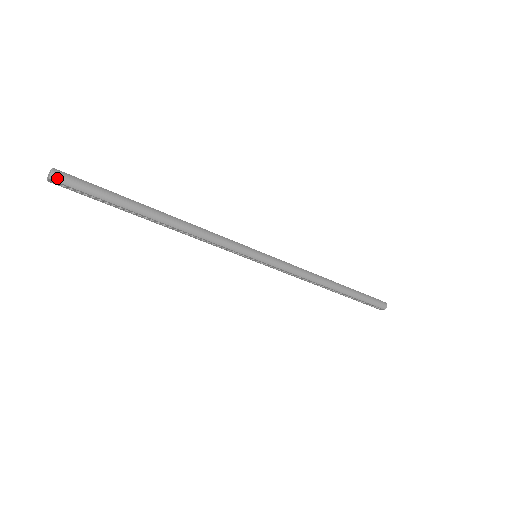
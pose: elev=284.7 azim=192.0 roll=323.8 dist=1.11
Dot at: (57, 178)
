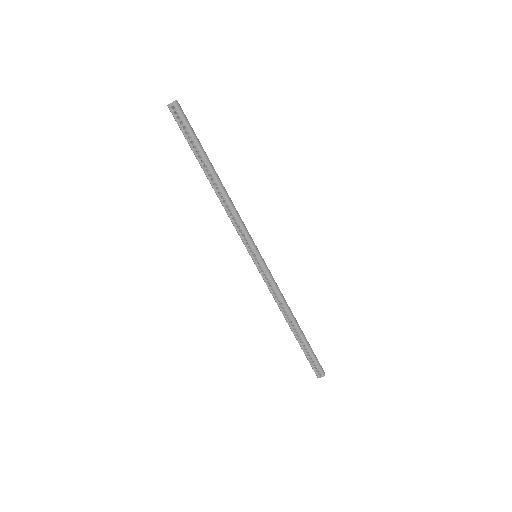
Dot at: (177, 105)
